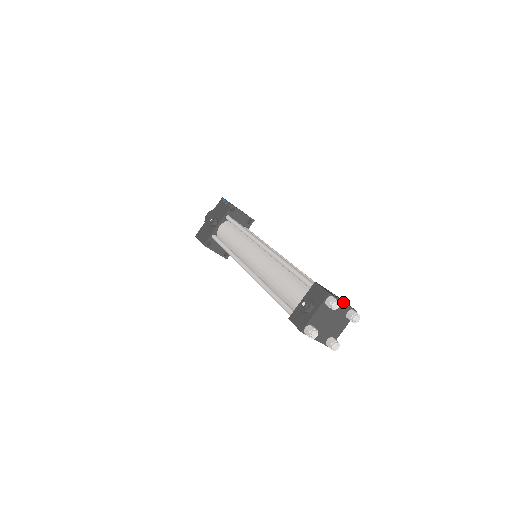
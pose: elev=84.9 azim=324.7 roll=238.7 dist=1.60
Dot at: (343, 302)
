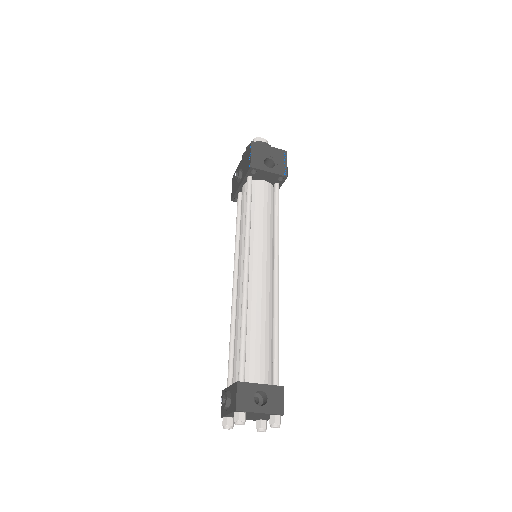
Dot at: (259, 413)
